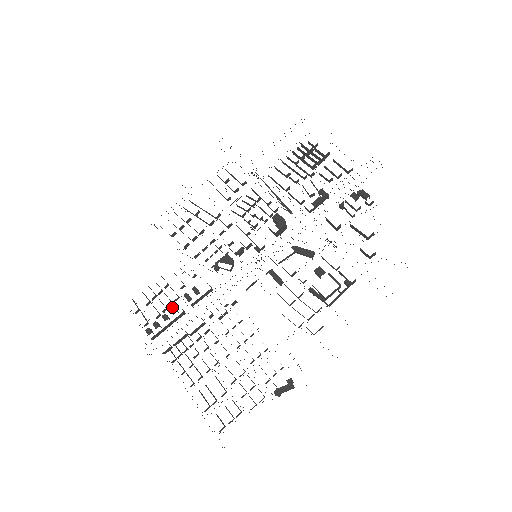
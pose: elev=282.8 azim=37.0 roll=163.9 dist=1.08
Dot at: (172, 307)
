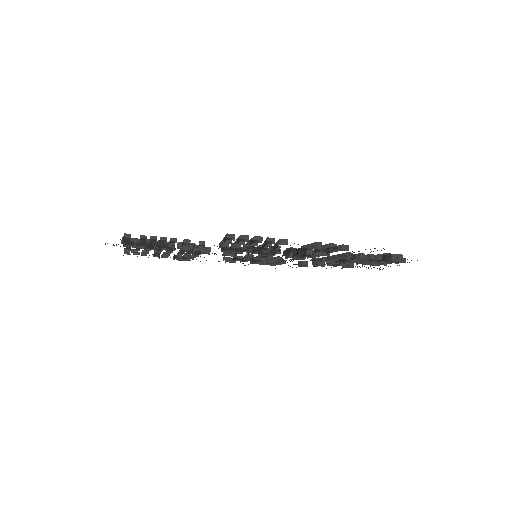
Dot at: (161, 247)
